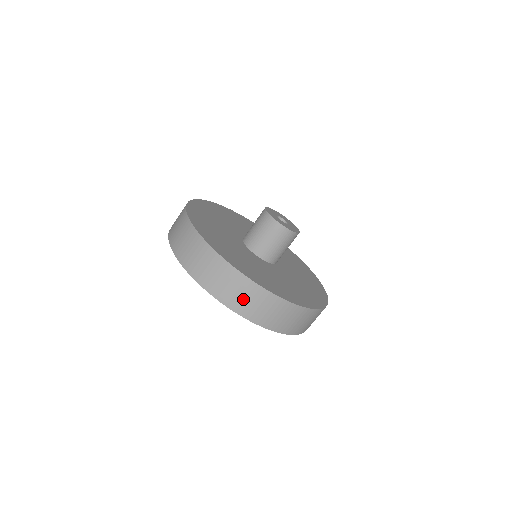
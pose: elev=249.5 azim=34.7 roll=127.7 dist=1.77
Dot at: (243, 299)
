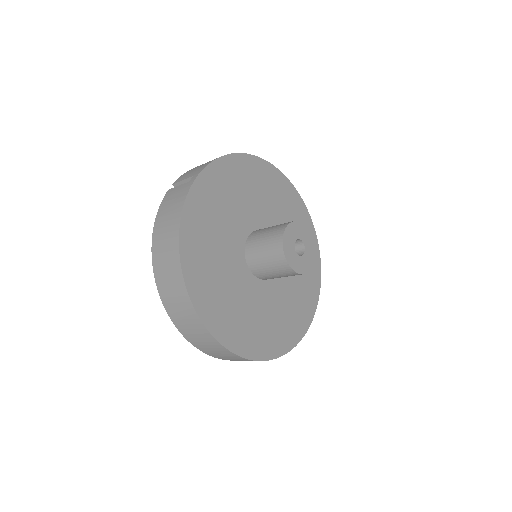
Dot at: occluded
